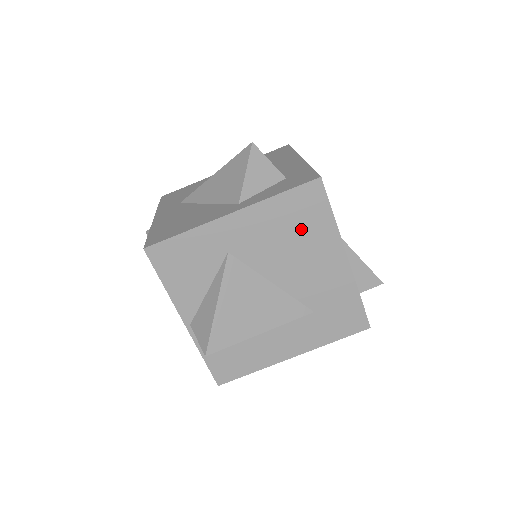
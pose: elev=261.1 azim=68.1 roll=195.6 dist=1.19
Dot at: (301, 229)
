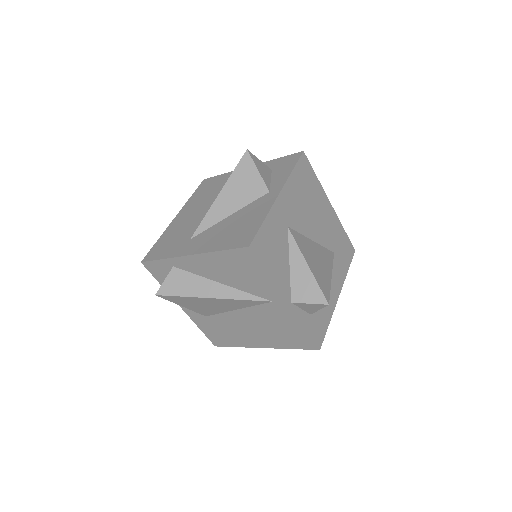
Dot at: (309, 192)
